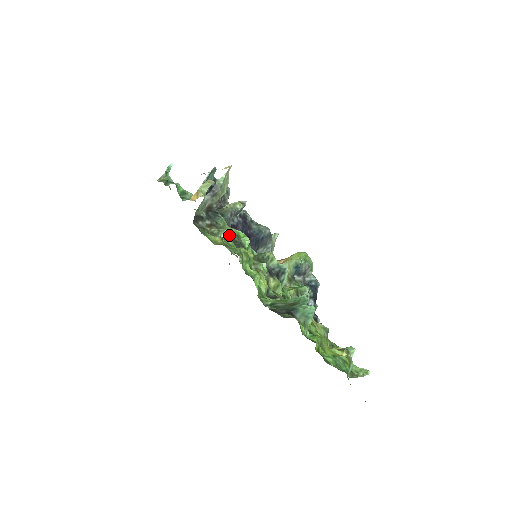
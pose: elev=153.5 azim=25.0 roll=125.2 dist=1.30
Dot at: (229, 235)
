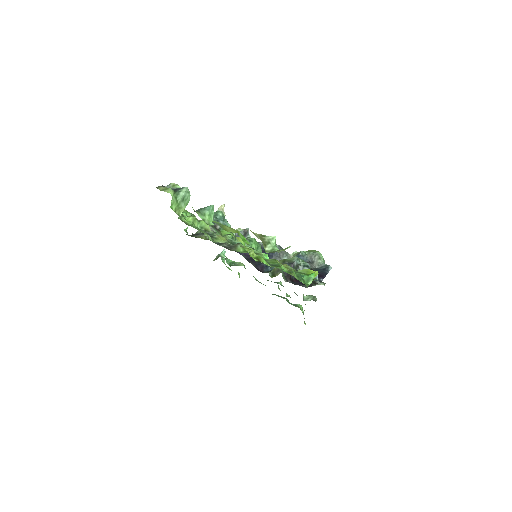
Dot at: occluded
